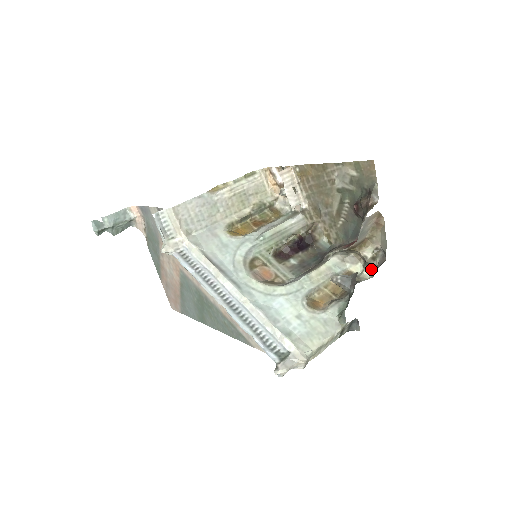
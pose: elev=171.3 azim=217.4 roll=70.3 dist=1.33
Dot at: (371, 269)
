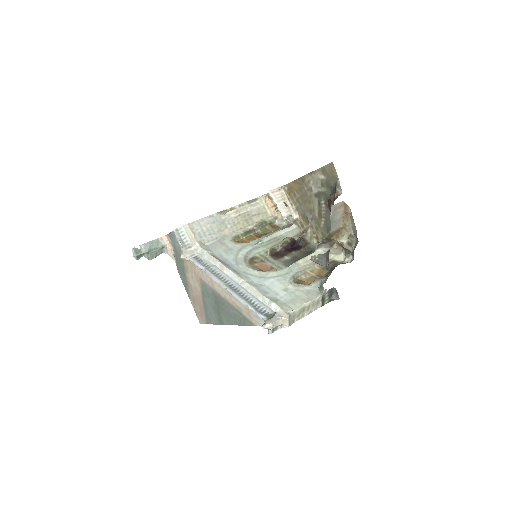
Dot at: (351, 256)
